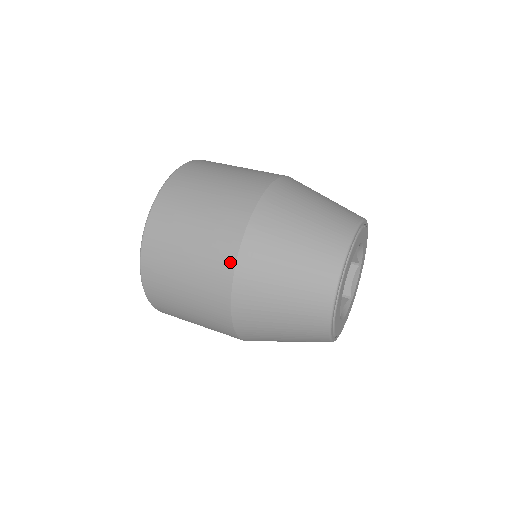
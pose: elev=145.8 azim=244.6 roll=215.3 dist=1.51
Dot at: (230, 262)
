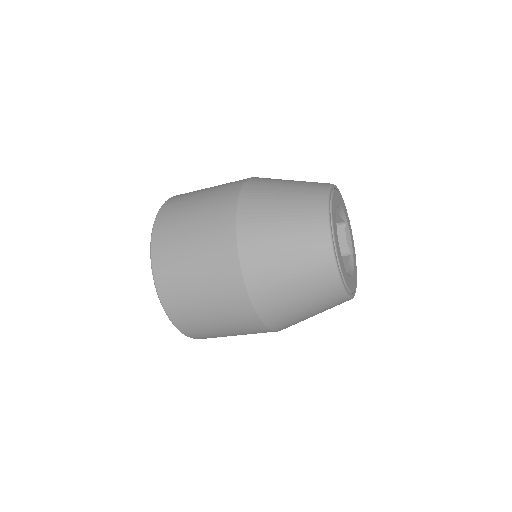
Dot at: (235, 193)
